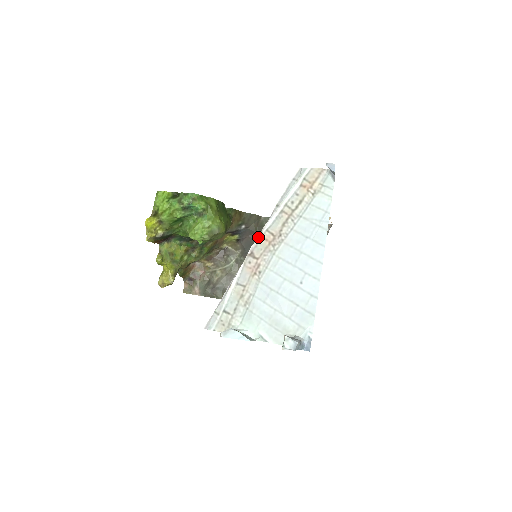
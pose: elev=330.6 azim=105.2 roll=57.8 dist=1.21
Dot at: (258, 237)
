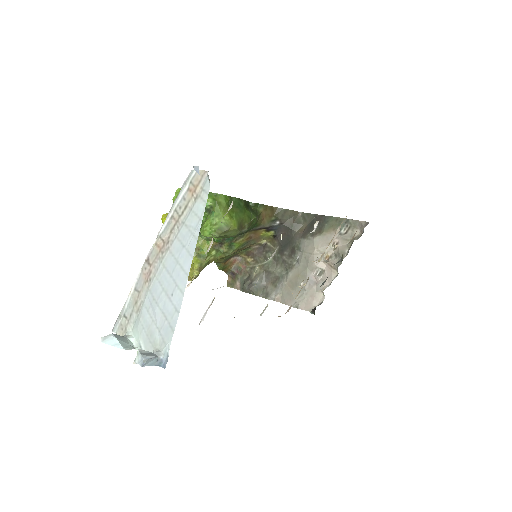
Dot at: (154, 243)
